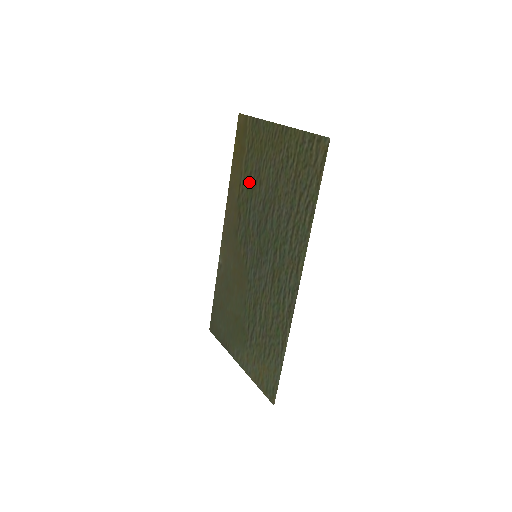
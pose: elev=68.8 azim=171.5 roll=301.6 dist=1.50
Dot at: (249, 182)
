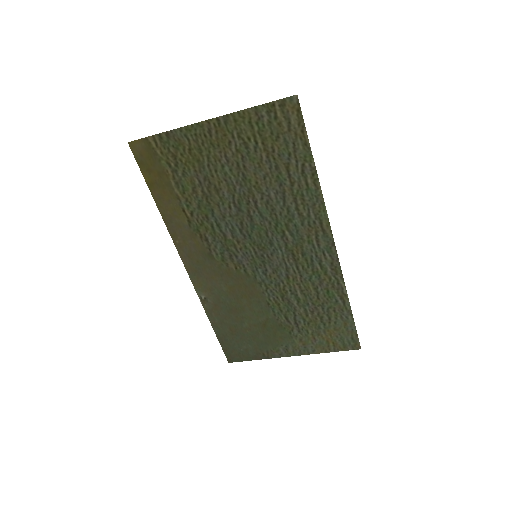
Dot at: (197, 199)
